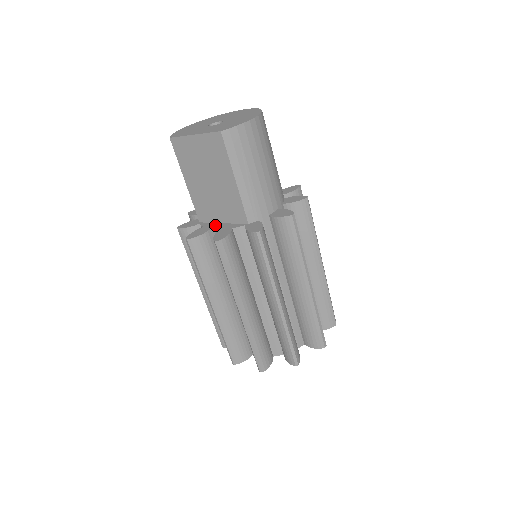
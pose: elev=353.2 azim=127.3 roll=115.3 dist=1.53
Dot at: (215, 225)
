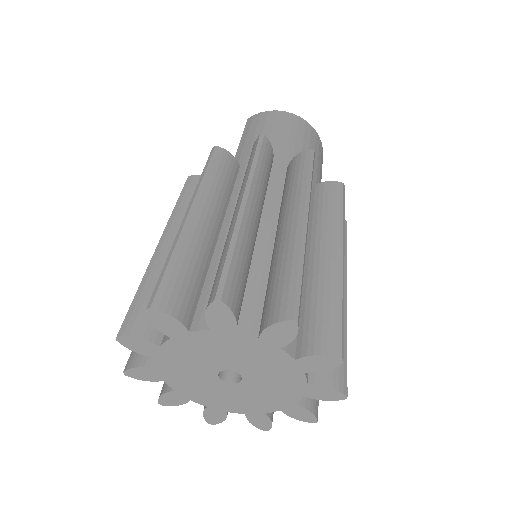
Dot at: occluded
